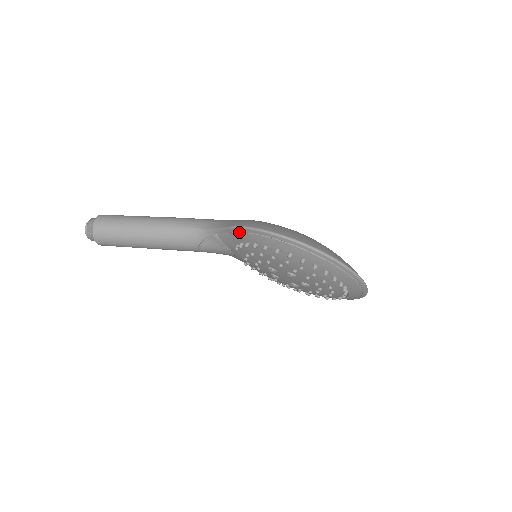
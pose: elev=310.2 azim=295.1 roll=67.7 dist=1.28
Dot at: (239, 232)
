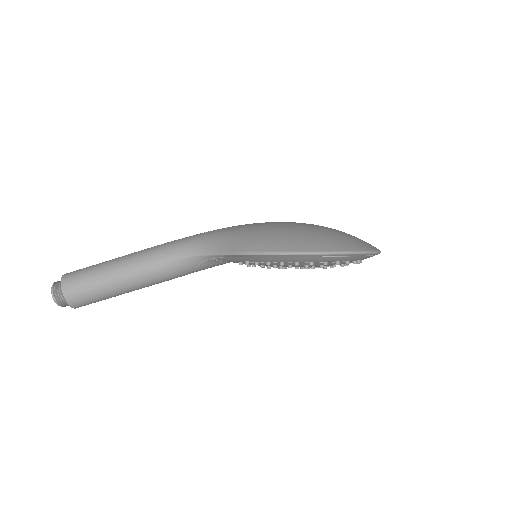
Dot at: (247, 257)
